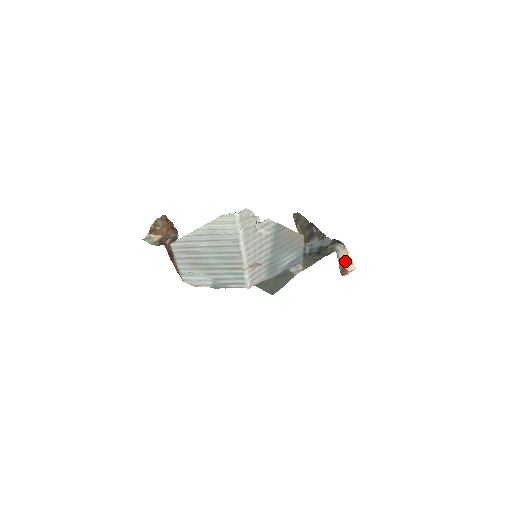
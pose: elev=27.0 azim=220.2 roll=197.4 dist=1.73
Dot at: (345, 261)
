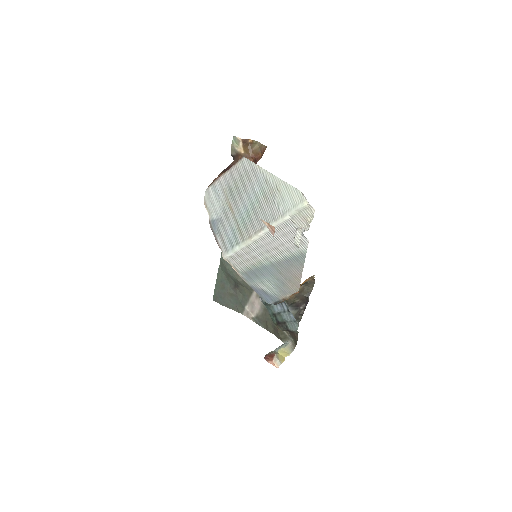
Dot at: (280, 354)
